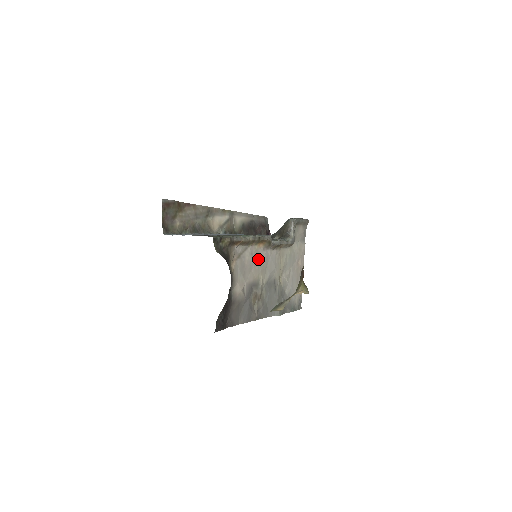
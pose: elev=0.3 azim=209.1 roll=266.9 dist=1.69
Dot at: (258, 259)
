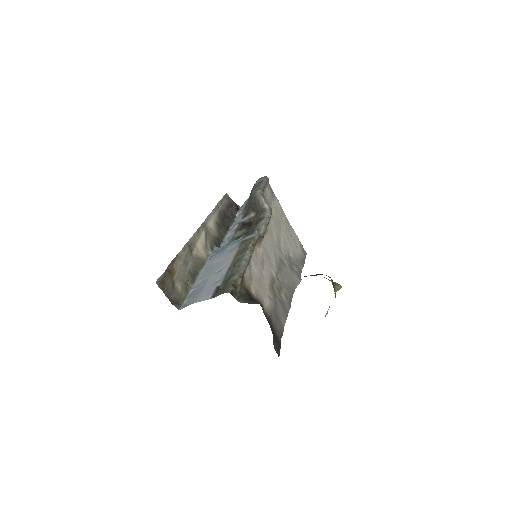
Dot at: (261, 260)
